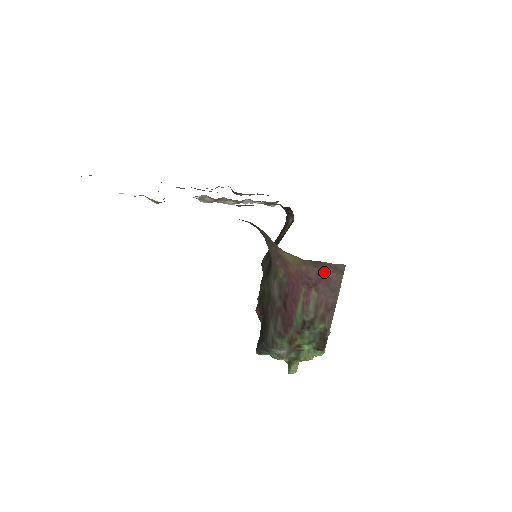
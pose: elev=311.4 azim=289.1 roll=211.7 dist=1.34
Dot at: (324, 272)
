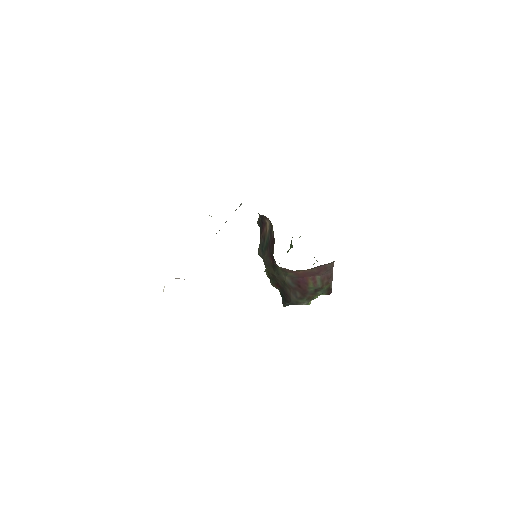
Dot at: (322, 267)
